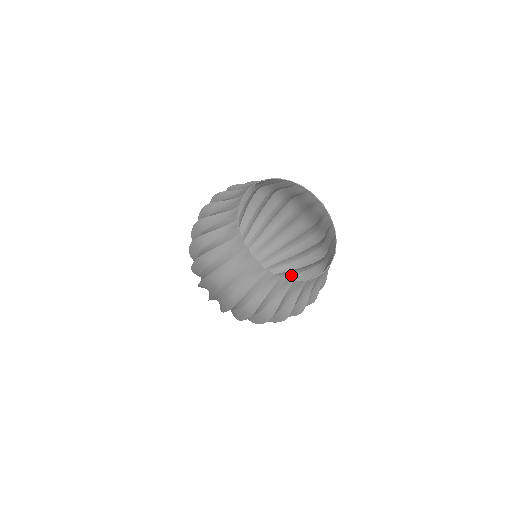
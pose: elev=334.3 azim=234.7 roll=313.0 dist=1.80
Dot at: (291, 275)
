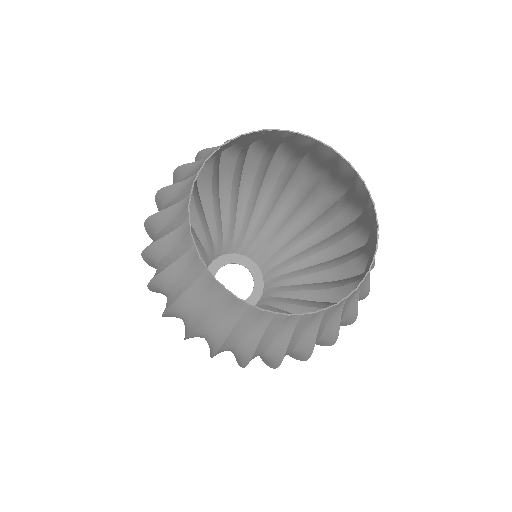
Dot at: (285, 208)
